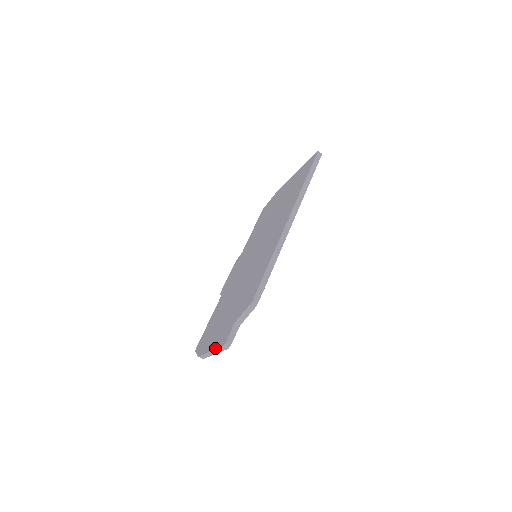
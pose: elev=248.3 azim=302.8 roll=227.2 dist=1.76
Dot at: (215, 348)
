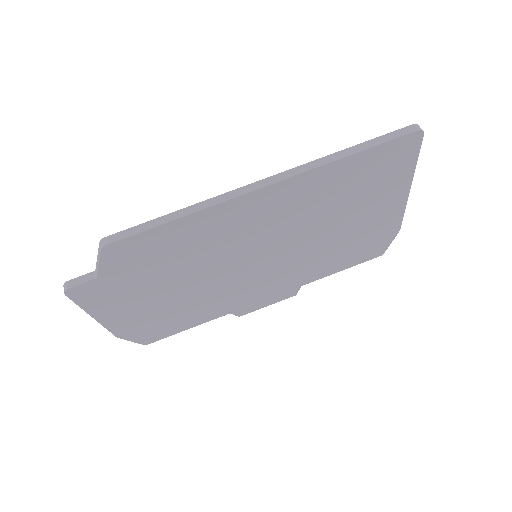
Dot at: occluded
